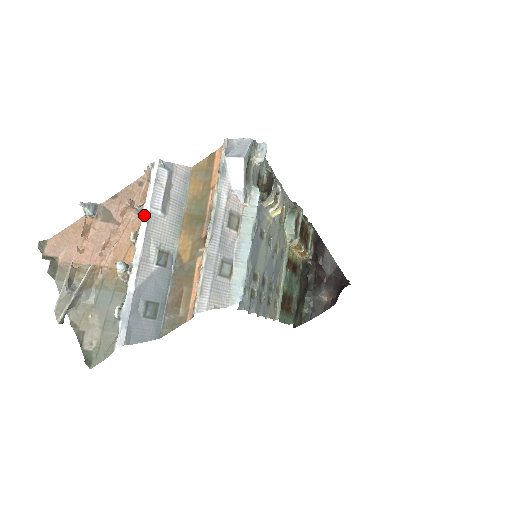
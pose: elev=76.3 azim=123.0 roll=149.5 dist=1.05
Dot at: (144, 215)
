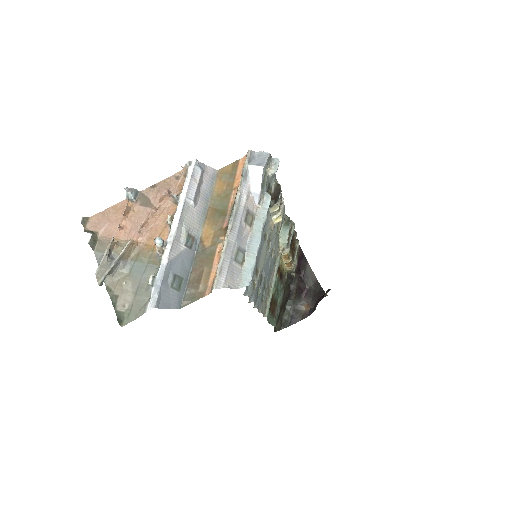
Dot at: (180, 203)
